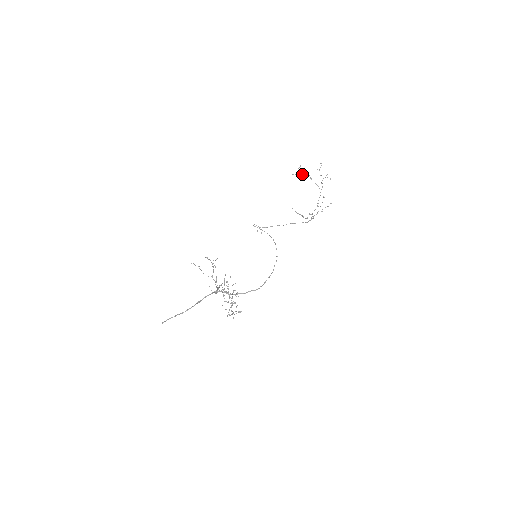
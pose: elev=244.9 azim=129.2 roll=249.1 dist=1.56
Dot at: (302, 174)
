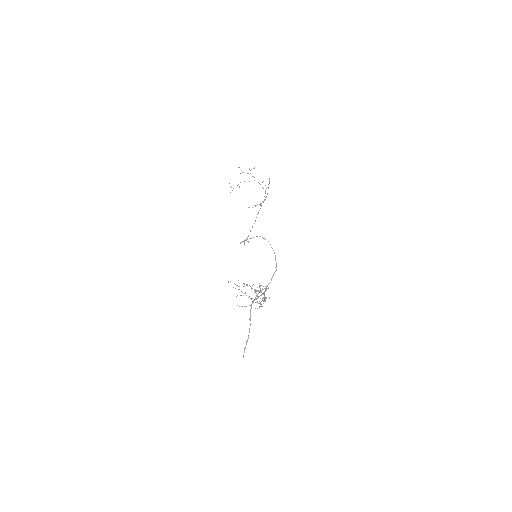
Dot at: occluded
